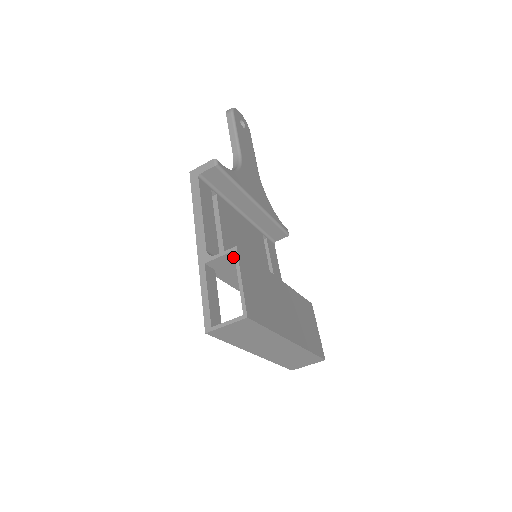
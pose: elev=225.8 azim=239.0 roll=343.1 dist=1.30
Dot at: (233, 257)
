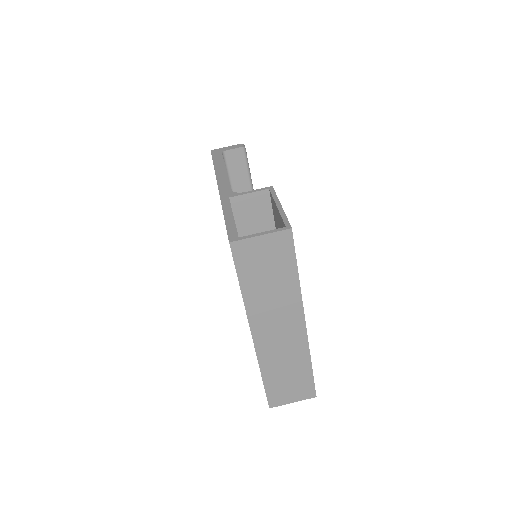
Dot at: (262, 201)
